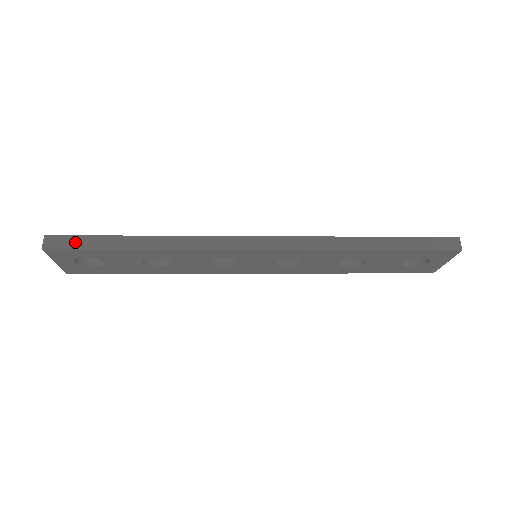
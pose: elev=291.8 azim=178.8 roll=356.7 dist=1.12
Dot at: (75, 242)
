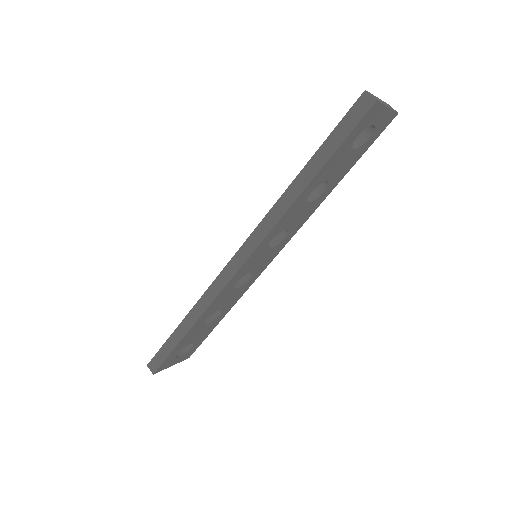
Dot at: (161, 356)
